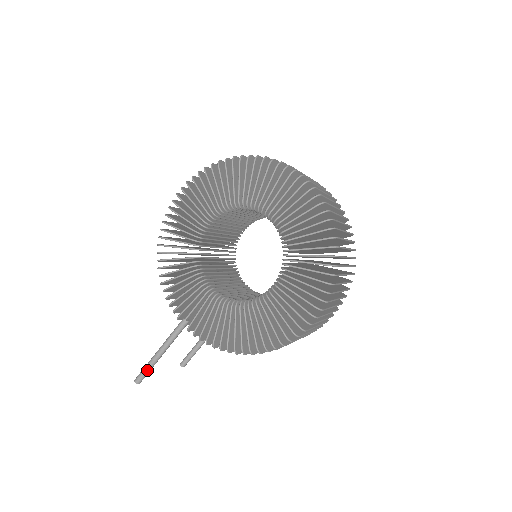
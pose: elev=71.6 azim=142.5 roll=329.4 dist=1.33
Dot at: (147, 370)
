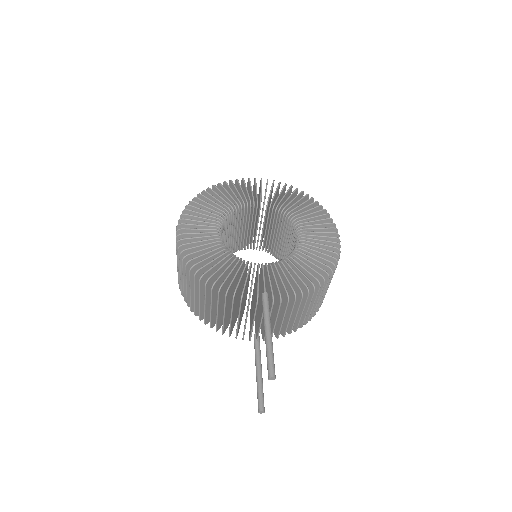
Dot at: (272, 357)
